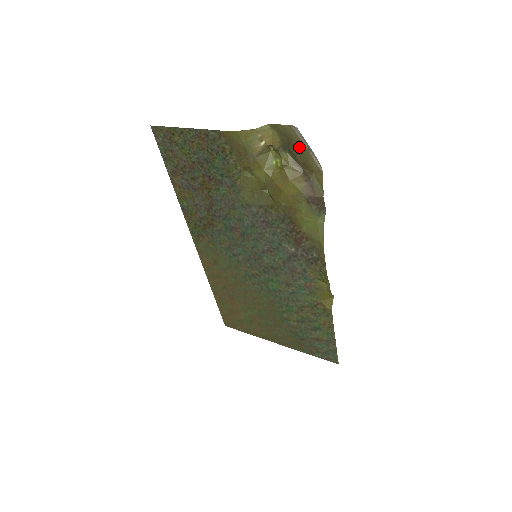
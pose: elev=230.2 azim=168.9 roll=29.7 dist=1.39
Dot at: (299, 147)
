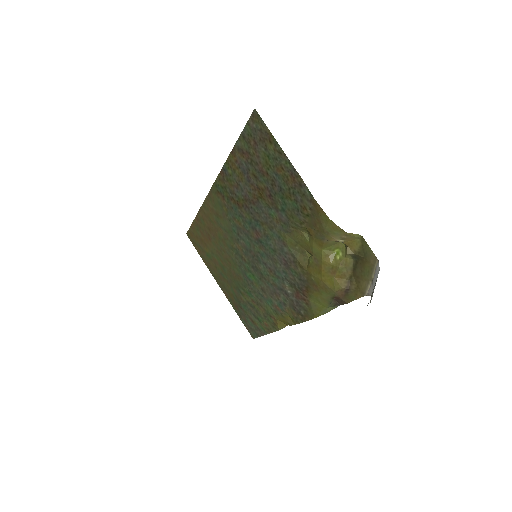
Dot at: (367, 270)
